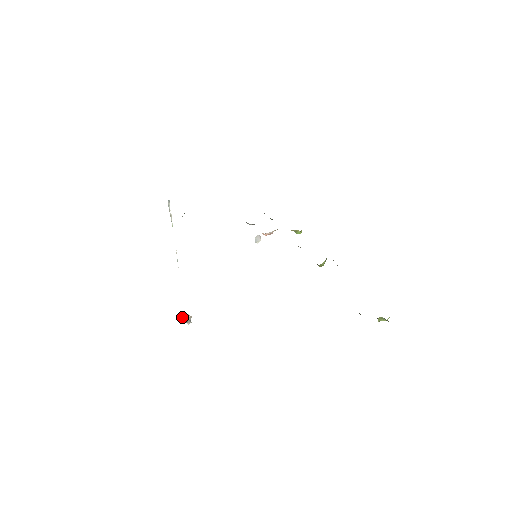
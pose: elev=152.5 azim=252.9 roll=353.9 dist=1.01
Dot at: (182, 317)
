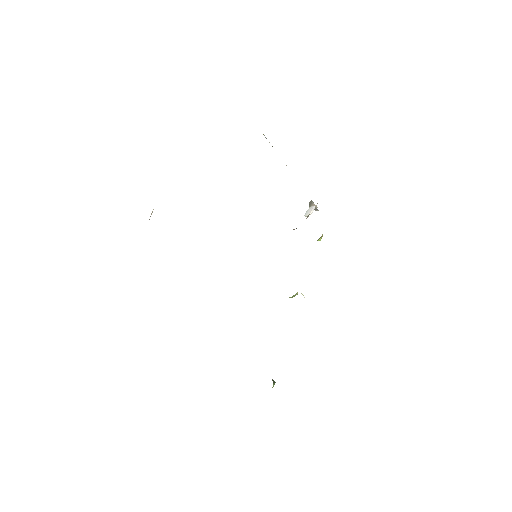
Dot at: (310, 204)
